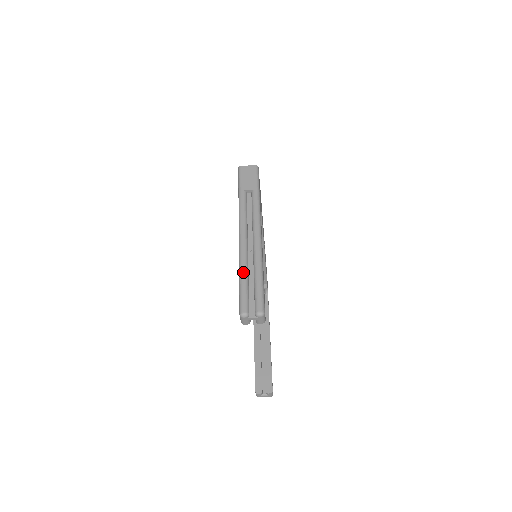
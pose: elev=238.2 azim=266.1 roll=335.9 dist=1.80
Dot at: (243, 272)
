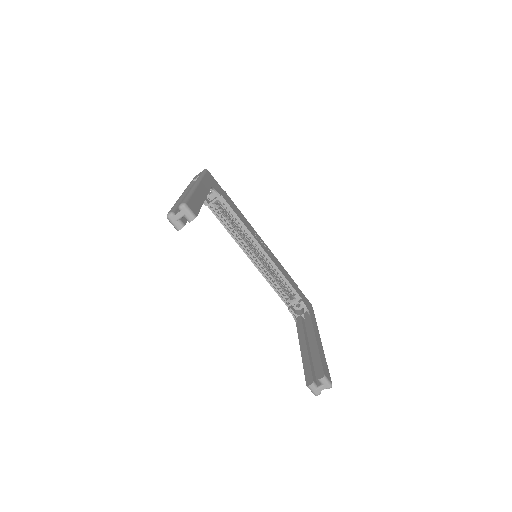
Dot at: (176, 202)
